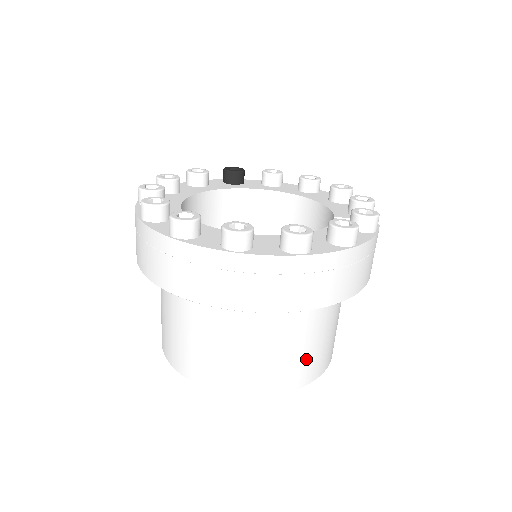
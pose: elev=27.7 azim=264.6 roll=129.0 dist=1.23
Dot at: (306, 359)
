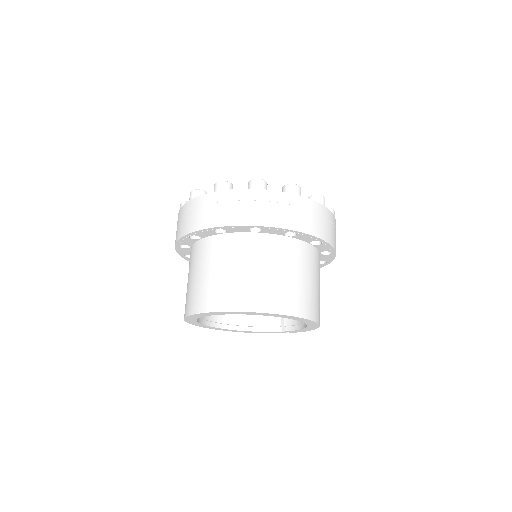
Dot at: occluded
